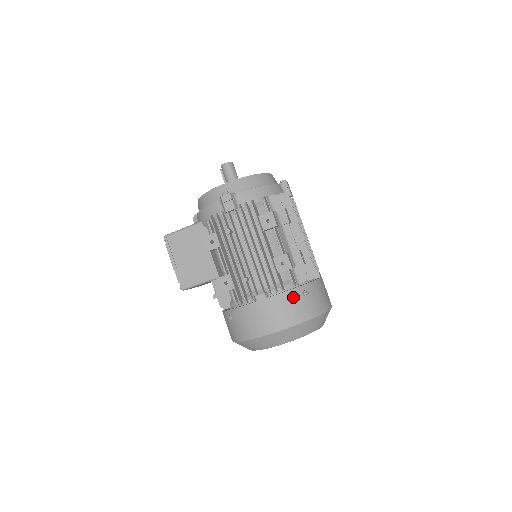
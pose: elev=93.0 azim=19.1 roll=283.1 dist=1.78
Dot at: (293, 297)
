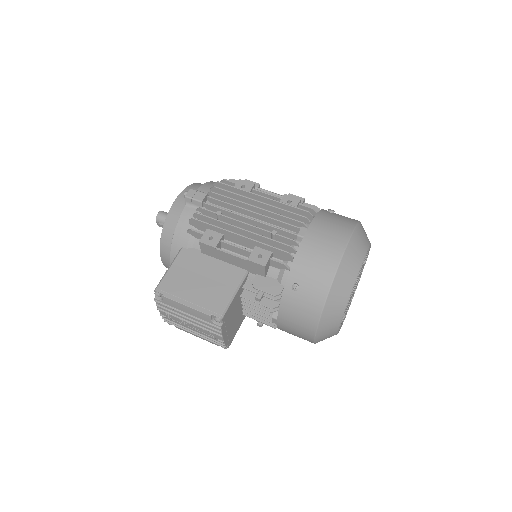
Dot at: (326, 215)
